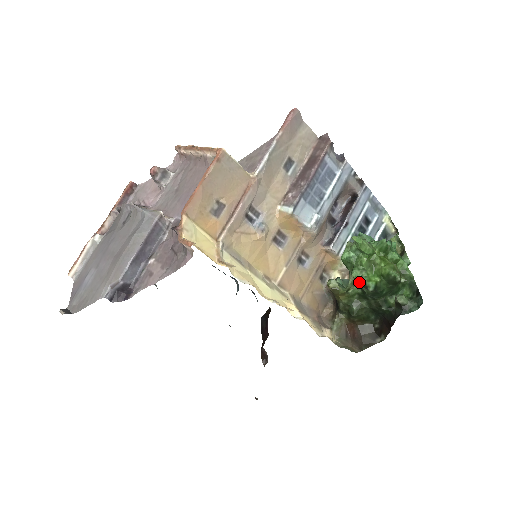
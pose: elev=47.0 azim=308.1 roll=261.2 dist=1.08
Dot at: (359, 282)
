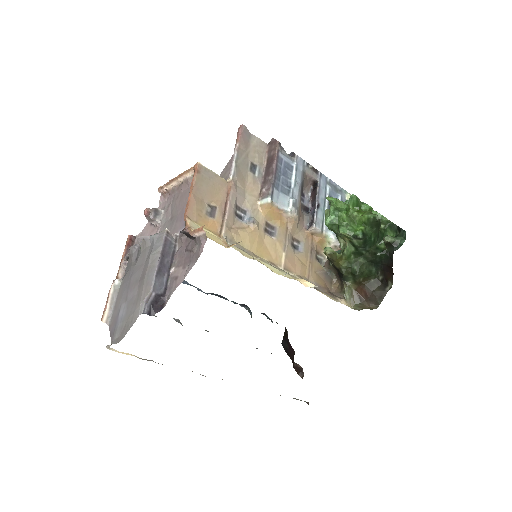
Dot at: (348, 236)
